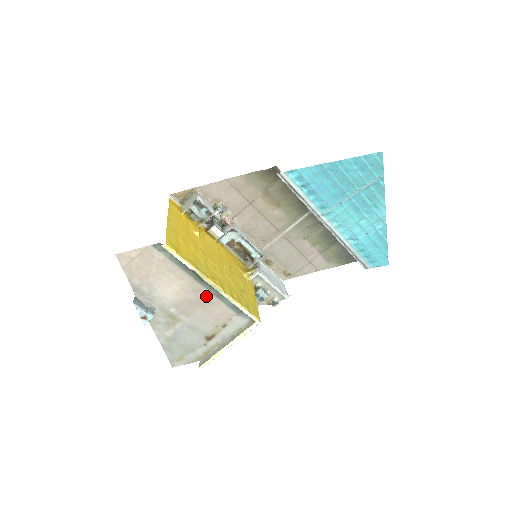
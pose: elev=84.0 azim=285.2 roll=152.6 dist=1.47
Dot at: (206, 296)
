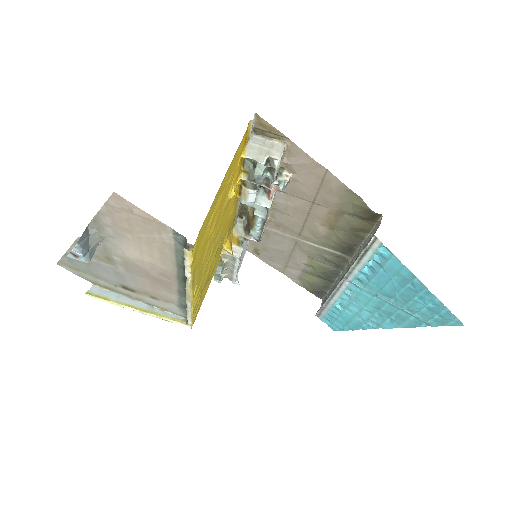
Dot at: (169, 283)
